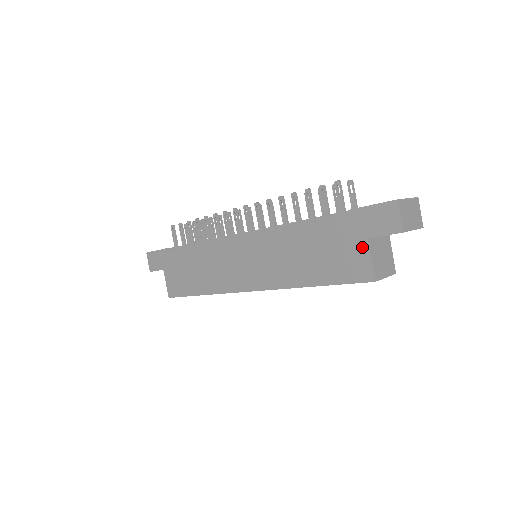
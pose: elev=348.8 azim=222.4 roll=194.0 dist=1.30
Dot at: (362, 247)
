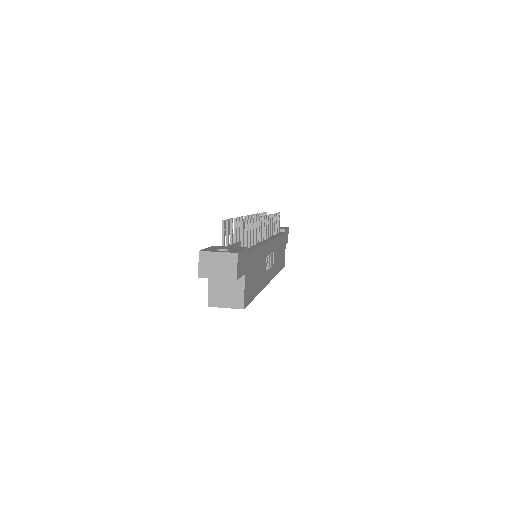
Dot at: occluded
